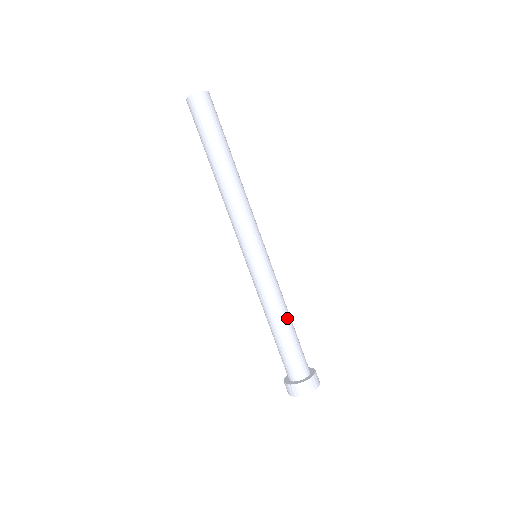
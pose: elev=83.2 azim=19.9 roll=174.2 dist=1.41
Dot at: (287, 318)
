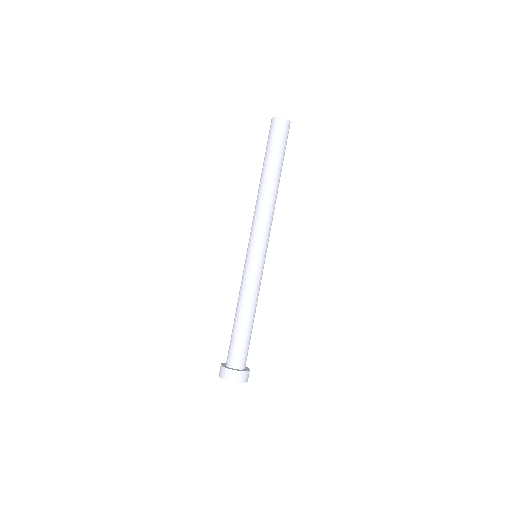
Dot at: (254, 315)
